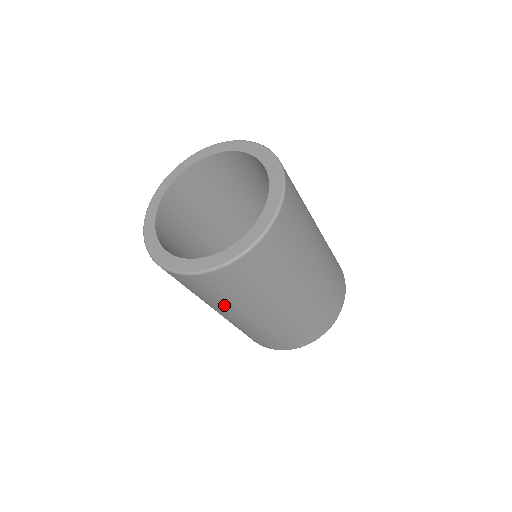
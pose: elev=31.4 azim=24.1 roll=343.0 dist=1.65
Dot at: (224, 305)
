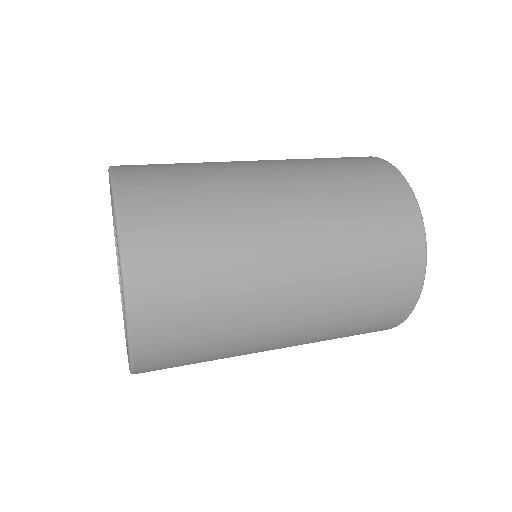
Dot at: occluded
